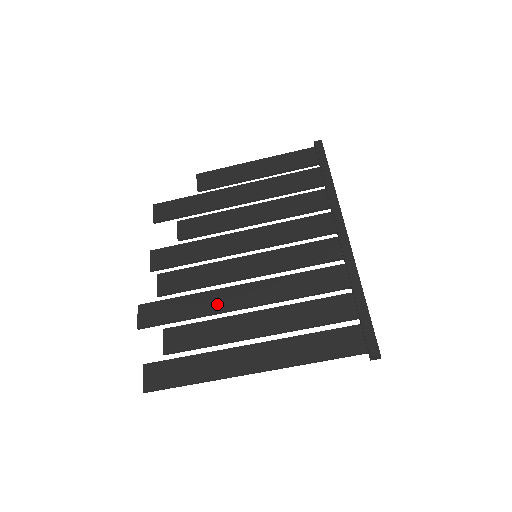
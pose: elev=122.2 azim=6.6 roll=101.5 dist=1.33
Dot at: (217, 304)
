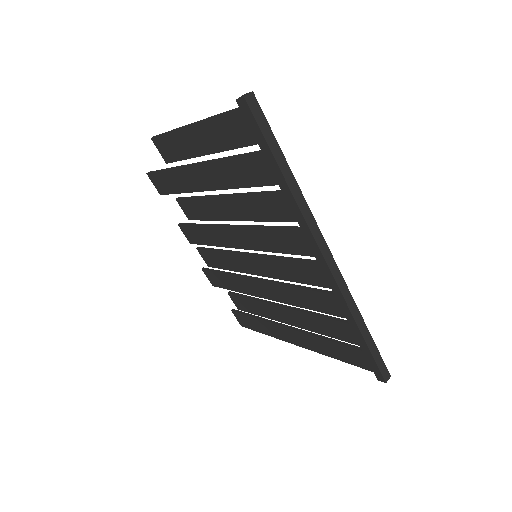
Dot at: (250, 290)
